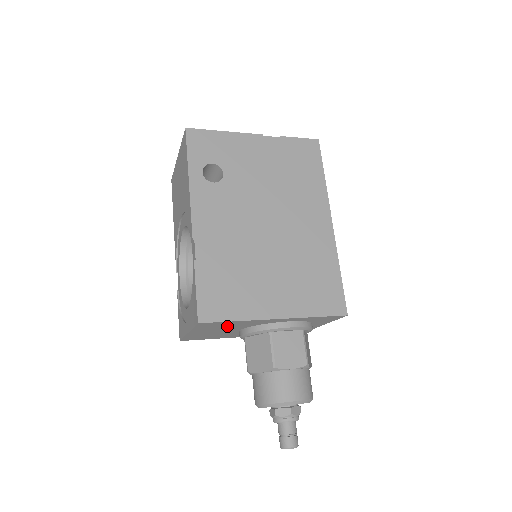
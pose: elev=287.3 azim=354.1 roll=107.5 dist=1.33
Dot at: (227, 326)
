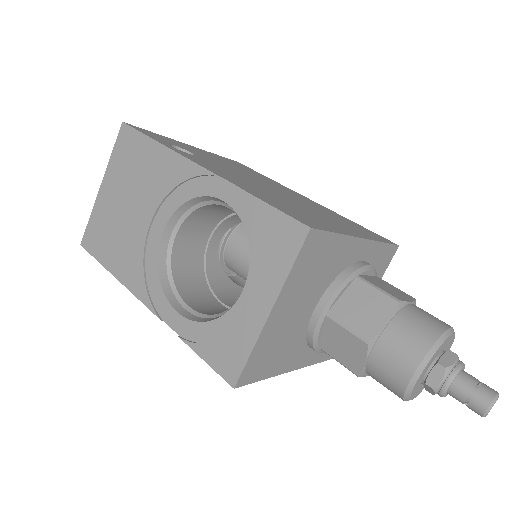
Dot at: (318, 271)
